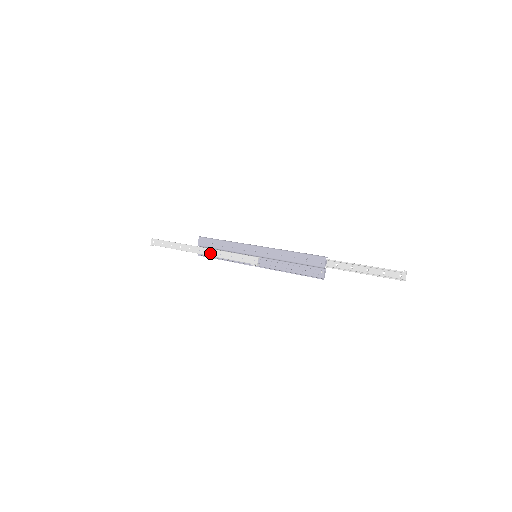
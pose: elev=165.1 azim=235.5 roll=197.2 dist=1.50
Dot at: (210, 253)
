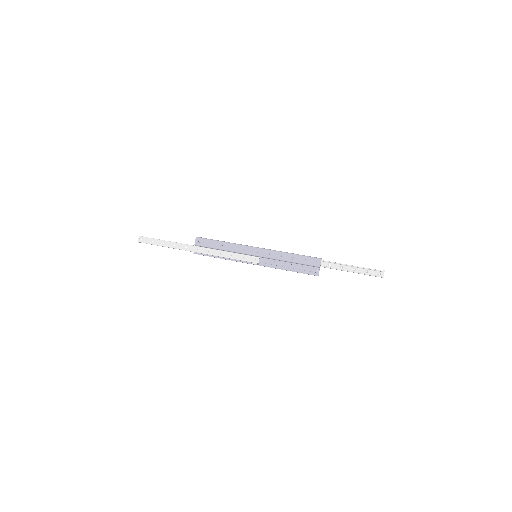
Dot at: (209, 252)
